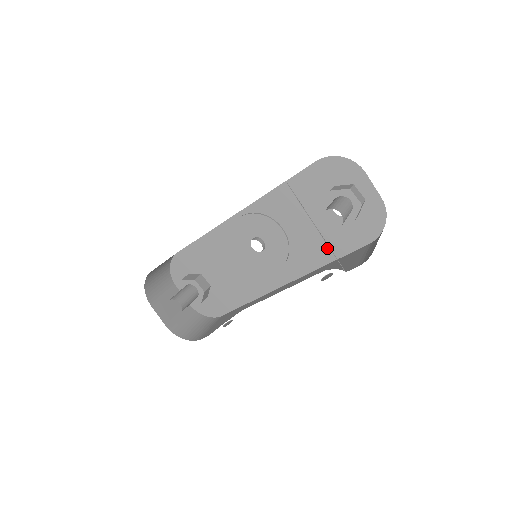
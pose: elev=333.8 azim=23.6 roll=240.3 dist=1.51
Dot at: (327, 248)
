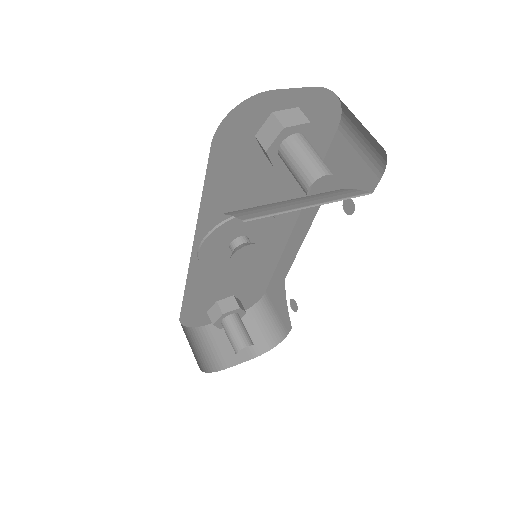
Dot at: occluded
